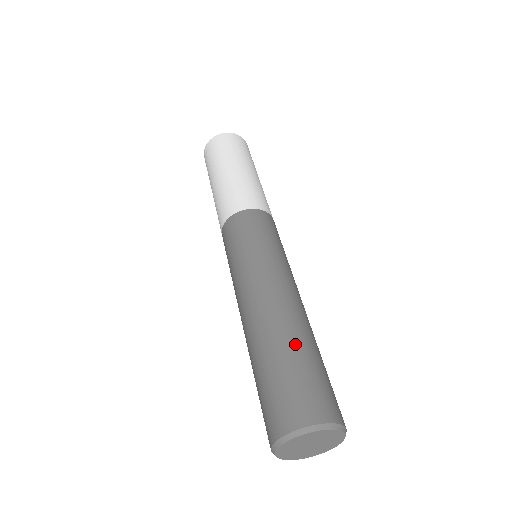
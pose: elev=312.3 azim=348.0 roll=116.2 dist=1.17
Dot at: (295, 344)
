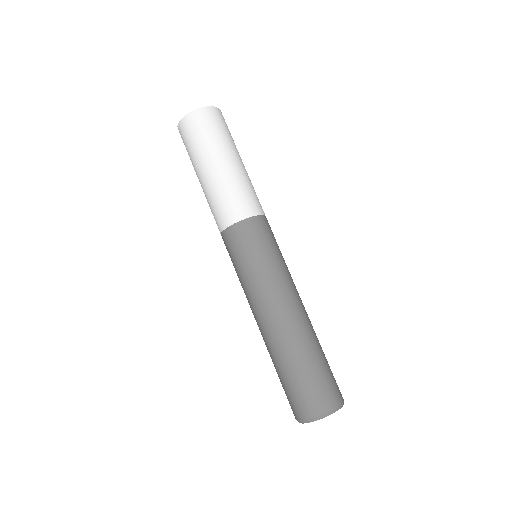
Dot at: (317, 348)
